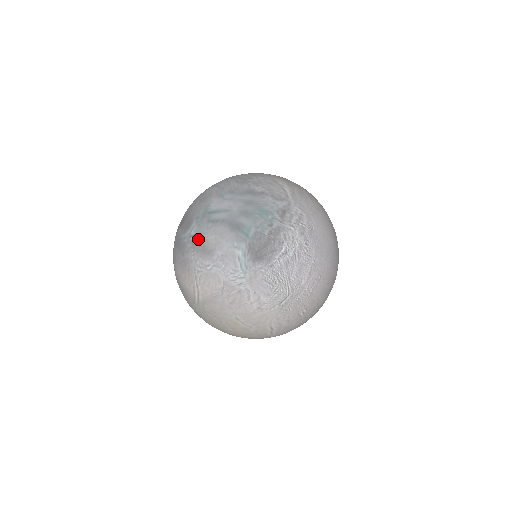
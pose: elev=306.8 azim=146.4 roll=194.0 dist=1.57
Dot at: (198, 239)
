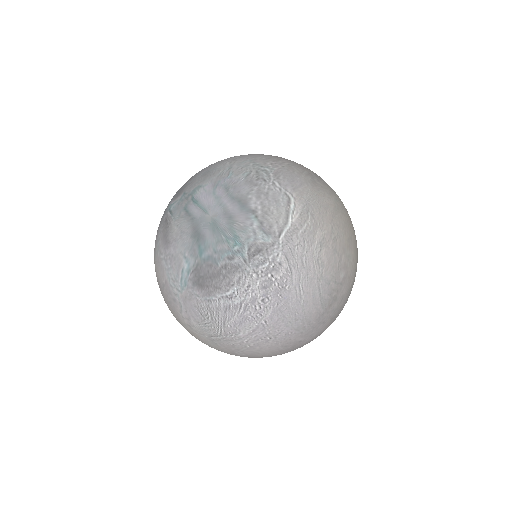
Dot at: (169, 219)
